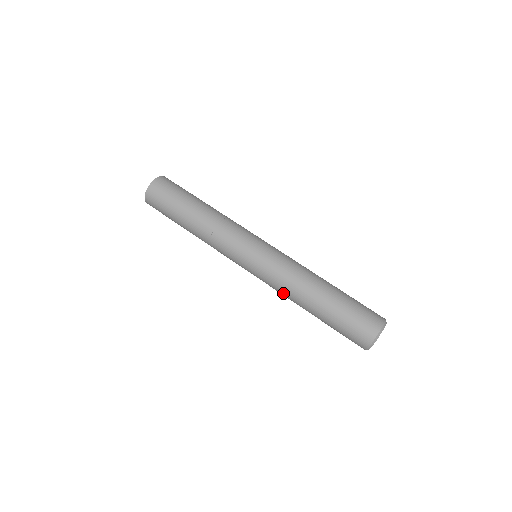
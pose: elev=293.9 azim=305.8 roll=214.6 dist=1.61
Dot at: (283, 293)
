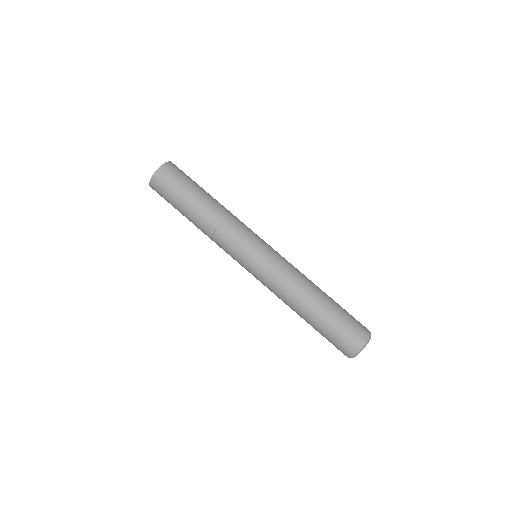
Dot at: (285, 289)
